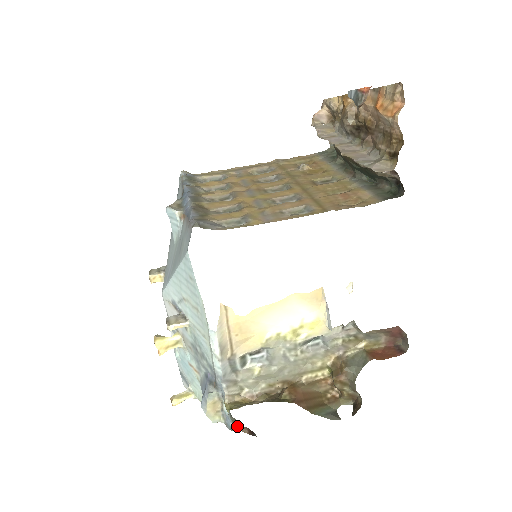
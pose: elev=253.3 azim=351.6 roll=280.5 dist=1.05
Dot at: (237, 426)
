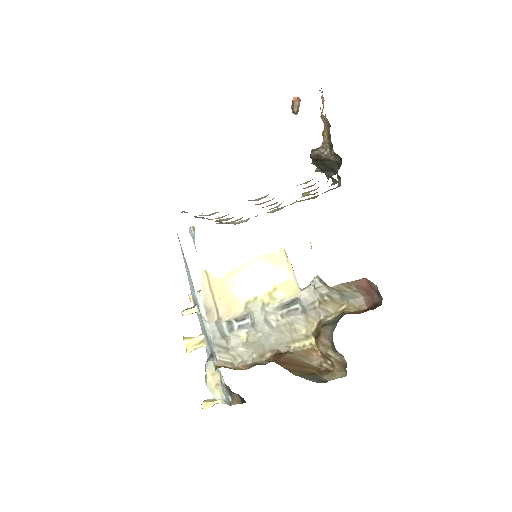
Dot at: (233, 397)
